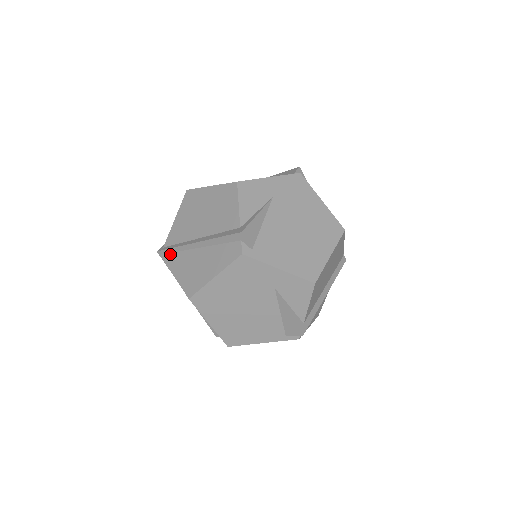
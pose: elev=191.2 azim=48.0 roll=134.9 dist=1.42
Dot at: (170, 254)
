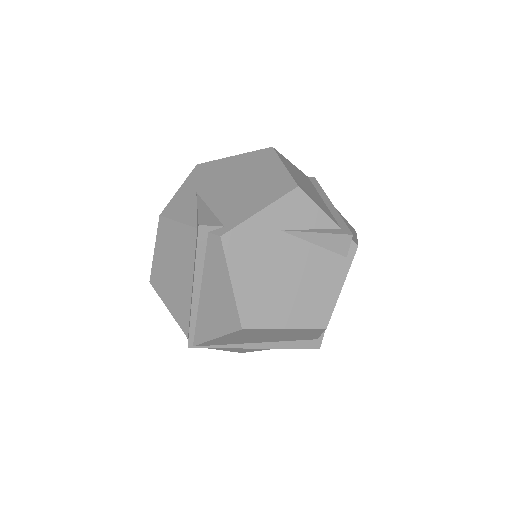
Dot at: (196, 333)
